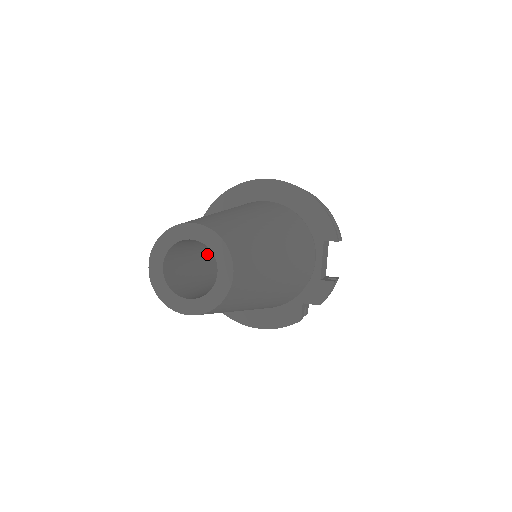
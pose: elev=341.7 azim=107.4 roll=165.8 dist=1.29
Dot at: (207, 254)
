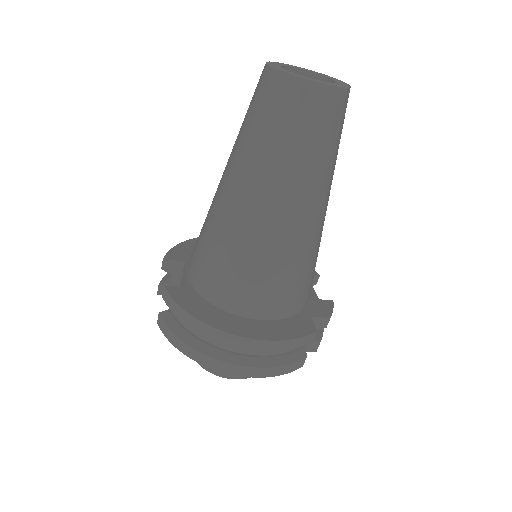
Dot at: occluded
